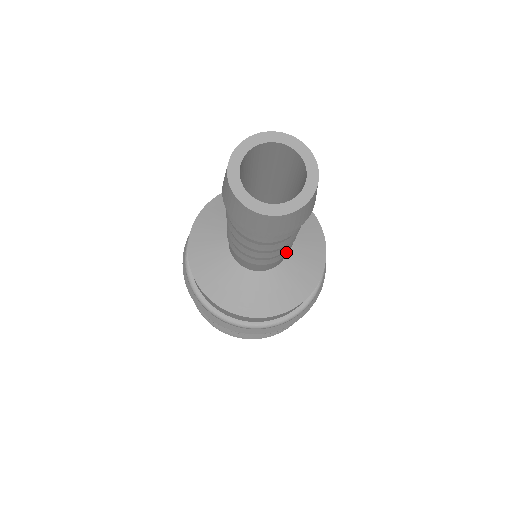
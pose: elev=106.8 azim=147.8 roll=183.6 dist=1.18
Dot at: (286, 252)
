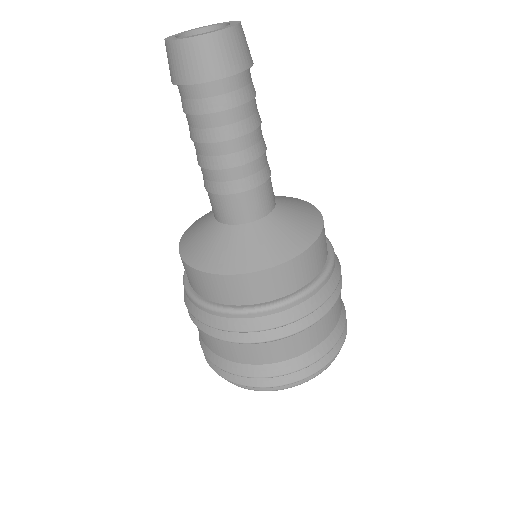
Dot at: (240, 186)
